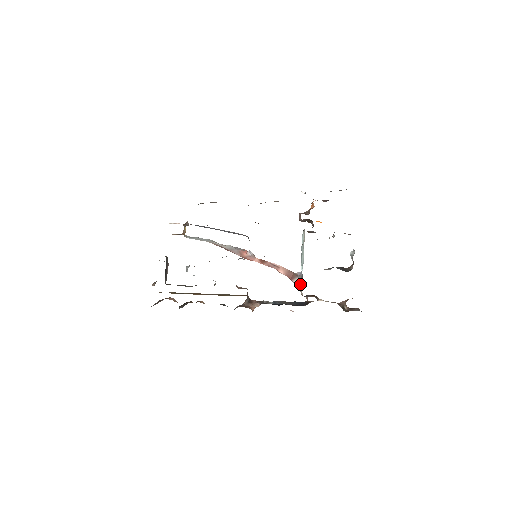
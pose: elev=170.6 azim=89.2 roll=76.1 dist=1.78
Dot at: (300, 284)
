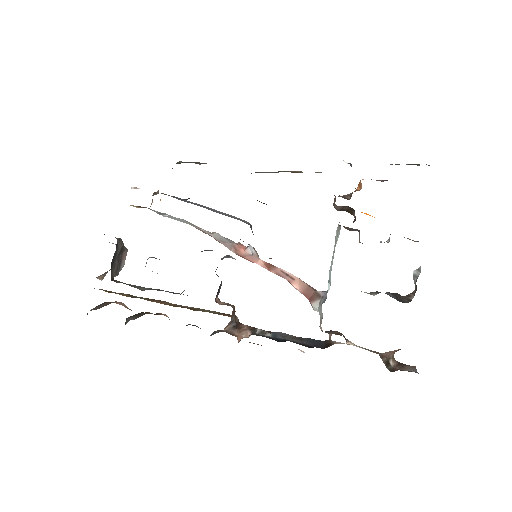
Dot at: (321, 311)
